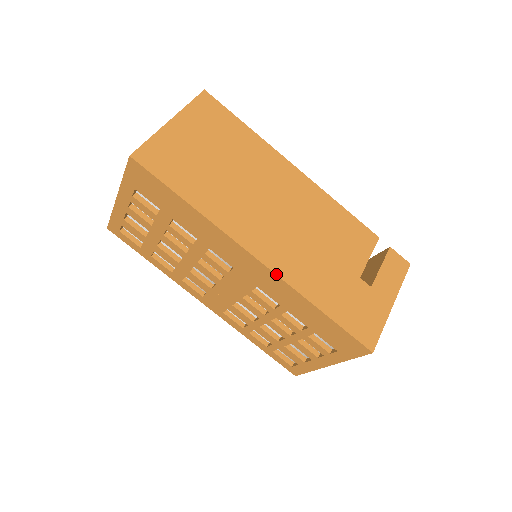
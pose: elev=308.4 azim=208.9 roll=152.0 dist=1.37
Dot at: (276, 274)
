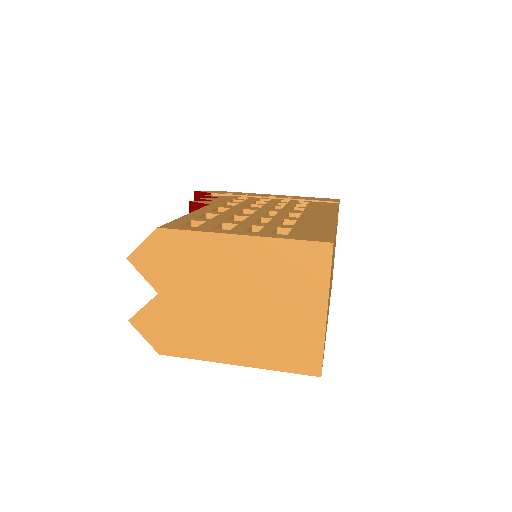
Dot at: occluded
